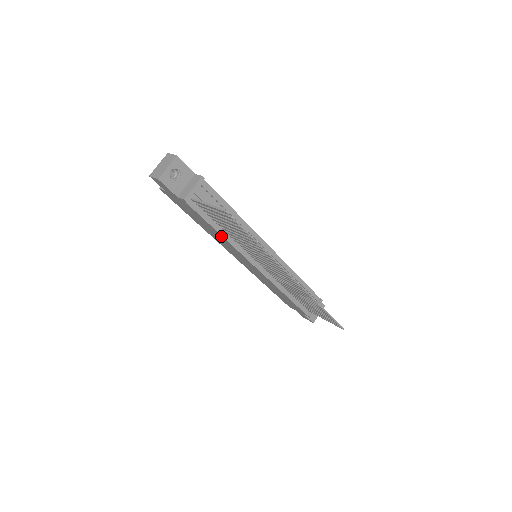
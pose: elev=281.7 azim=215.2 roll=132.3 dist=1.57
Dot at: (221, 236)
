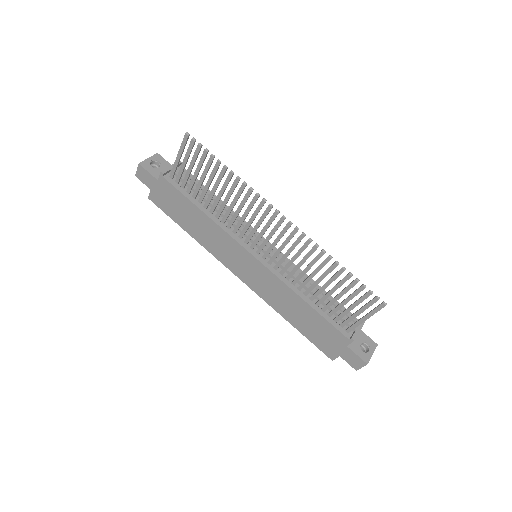
Dot at: (206, 218)
